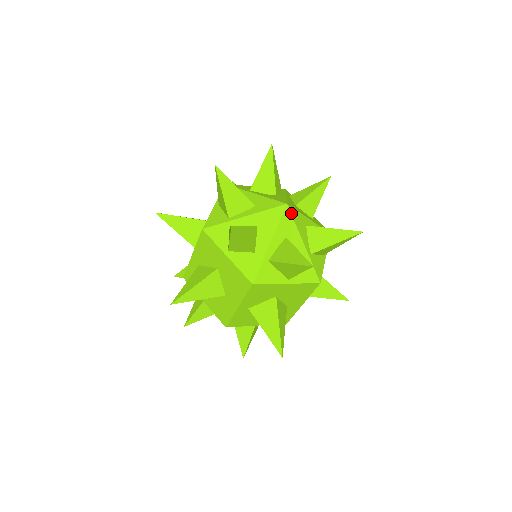
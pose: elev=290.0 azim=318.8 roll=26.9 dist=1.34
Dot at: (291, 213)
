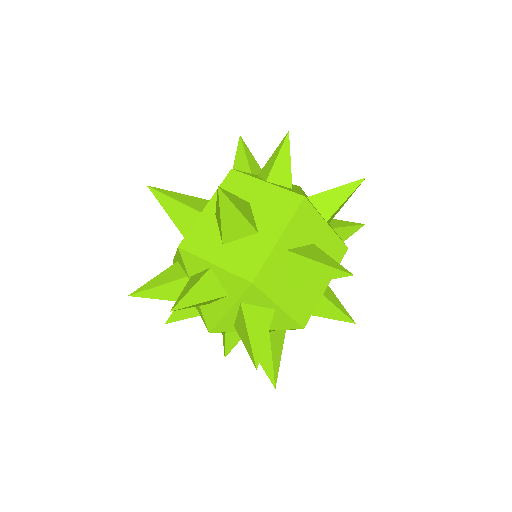
Dot at: occluded
